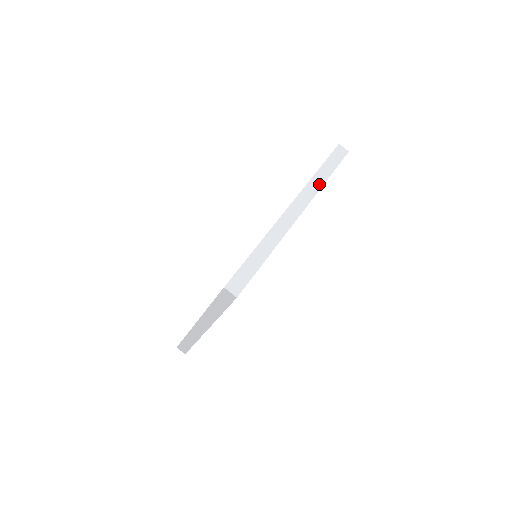
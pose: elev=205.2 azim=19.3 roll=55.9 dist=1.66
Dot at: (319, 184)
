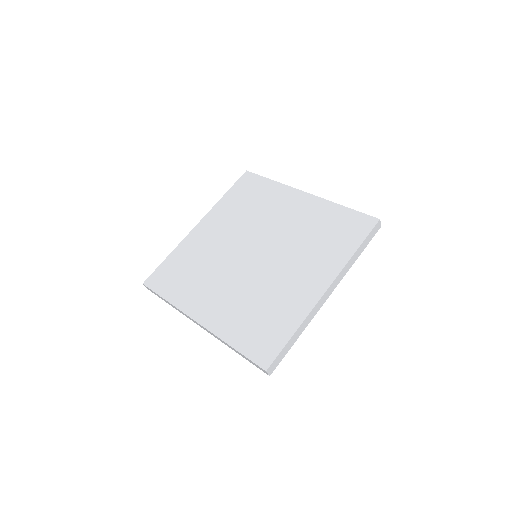
Dot at: (351, 264)
